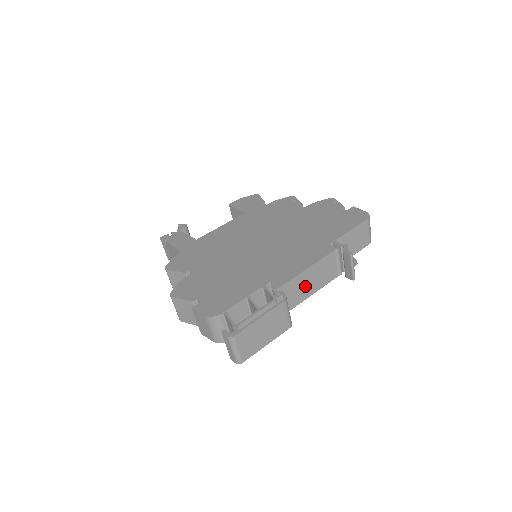
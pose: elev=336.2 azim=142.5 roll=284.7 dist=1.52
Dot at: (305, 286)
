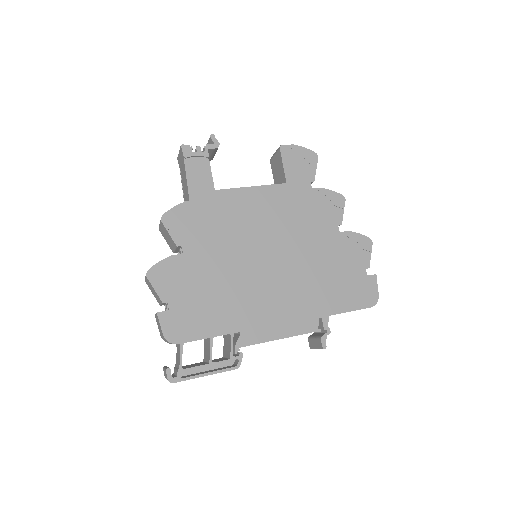
Dot at: occluded
